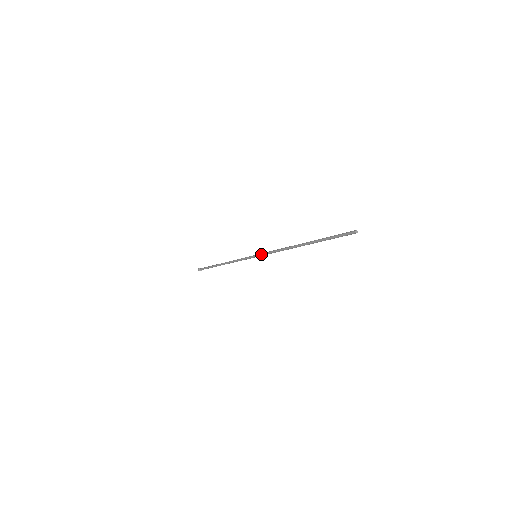
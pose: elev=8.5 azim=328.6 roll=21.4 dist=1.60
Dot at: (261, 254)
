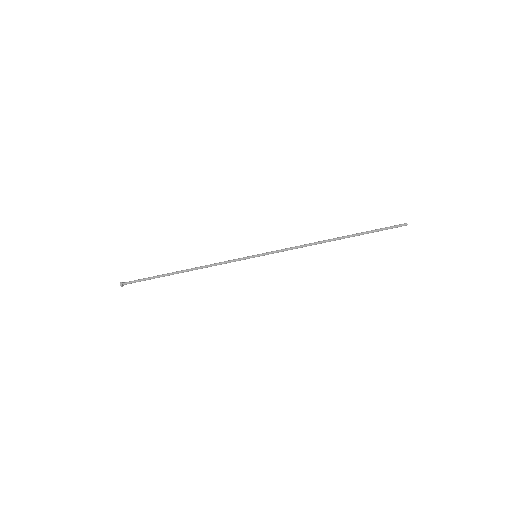
Dot at: (268, 252)
